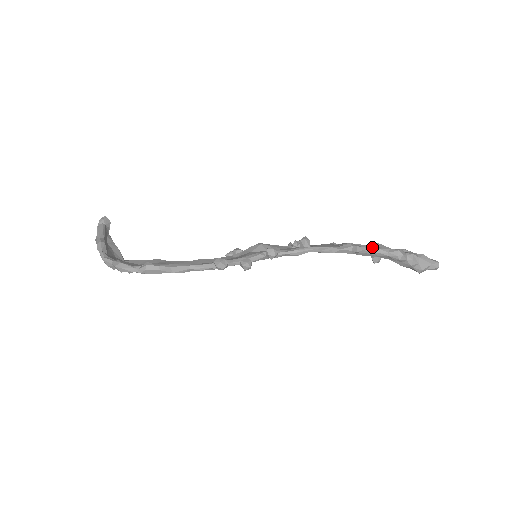
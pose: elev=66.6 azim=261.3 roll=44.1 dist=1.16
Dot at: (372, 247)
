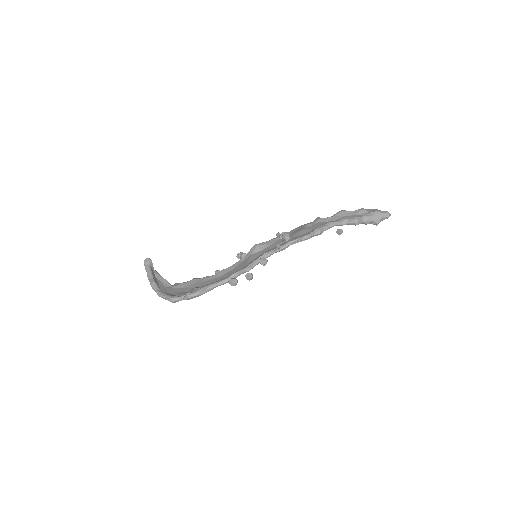
Dot at: (337, 217)
